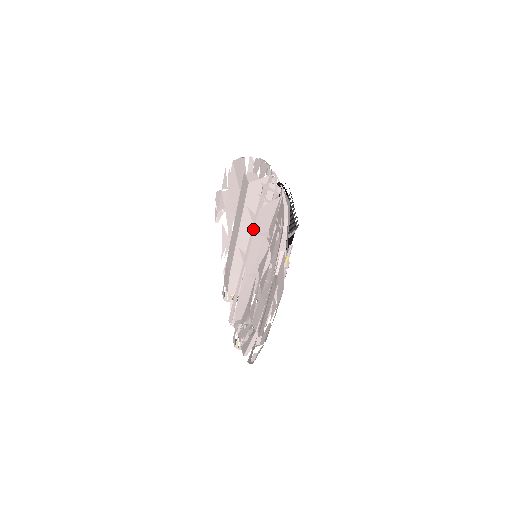
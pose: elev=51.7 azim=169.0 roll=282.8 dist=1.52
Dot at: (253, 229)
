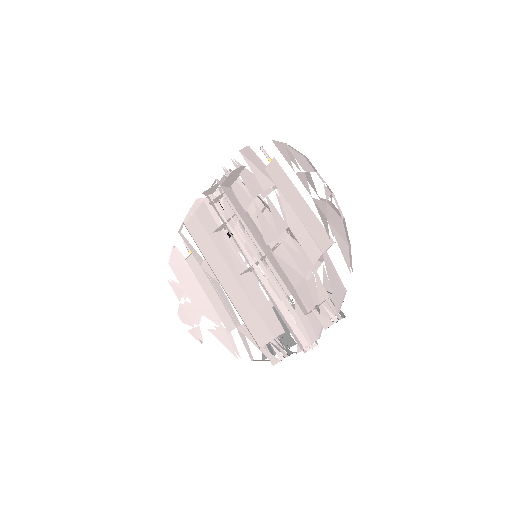
Dot at: occluded
